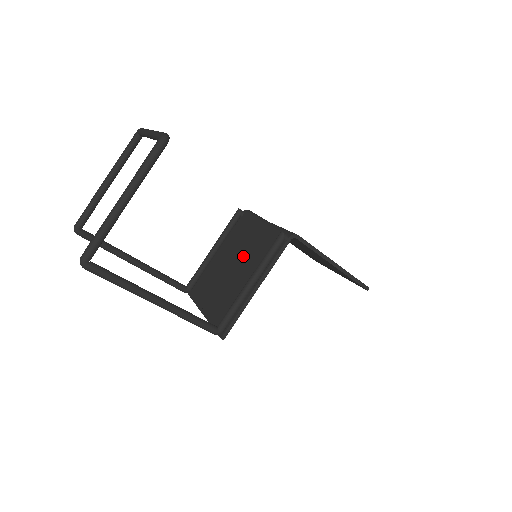
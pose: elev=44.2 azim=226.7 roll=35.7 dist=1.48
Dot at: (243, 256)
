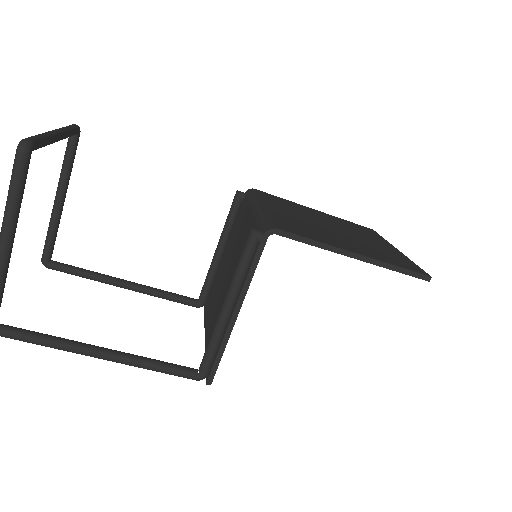
Dot at: (234, 261)
